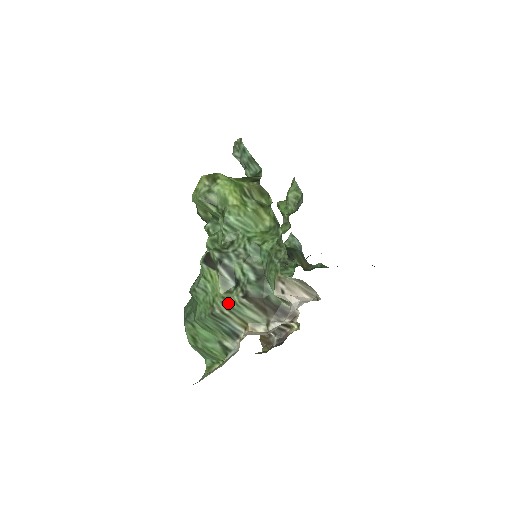
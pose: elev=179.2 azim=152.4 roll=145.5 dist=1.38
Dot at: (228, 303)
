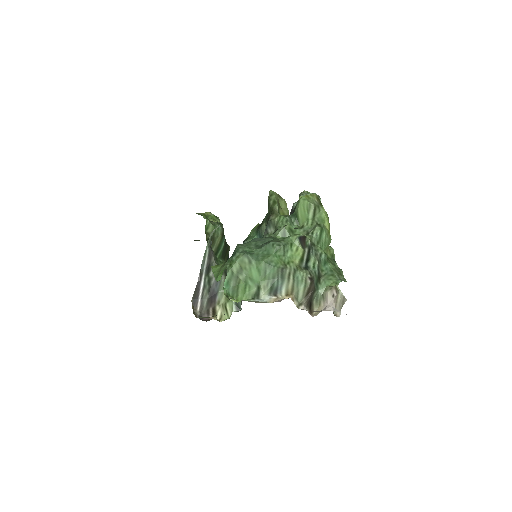
Dot at: (297, 273)
